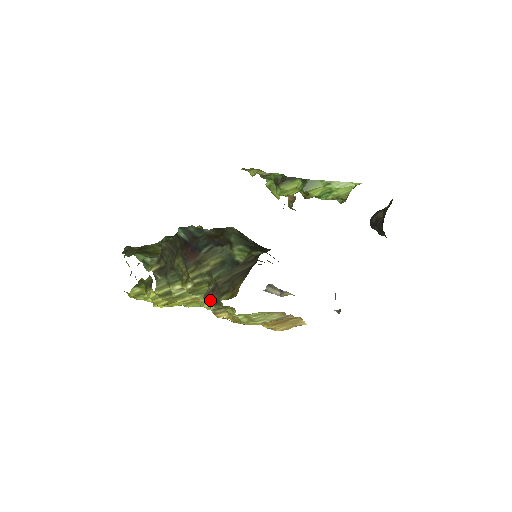
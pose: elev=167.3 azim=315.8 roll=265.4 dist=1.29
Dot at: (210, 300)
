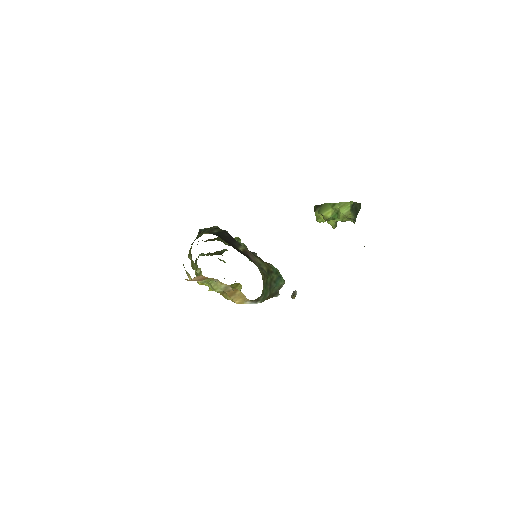
Dot at: (184, 267)
